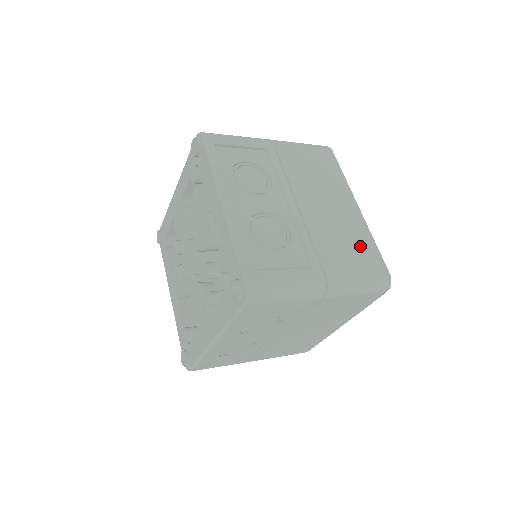
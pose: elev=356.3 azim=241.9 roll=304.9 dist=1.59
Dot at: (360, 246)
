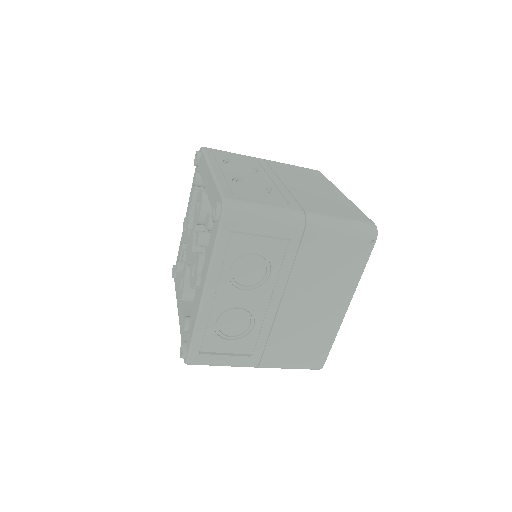
Dot at: (343, 207)
